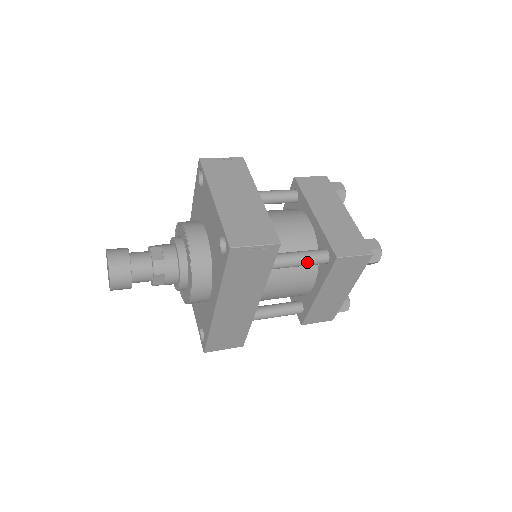
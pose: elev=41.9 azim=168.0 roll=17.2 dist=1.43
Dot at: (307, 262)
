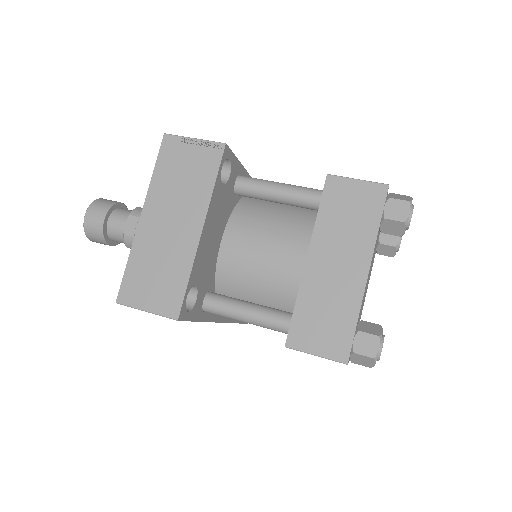
Dot at: (258, 325)
